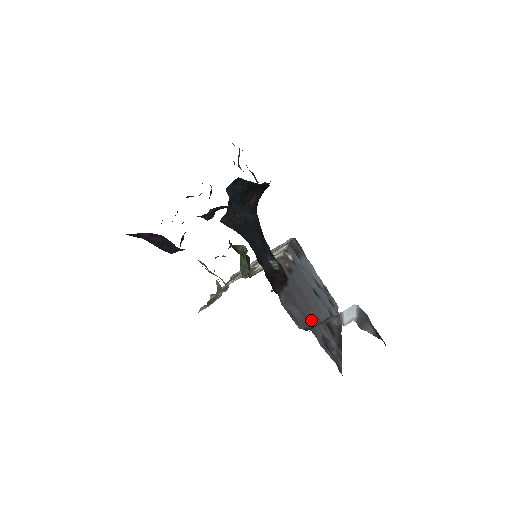
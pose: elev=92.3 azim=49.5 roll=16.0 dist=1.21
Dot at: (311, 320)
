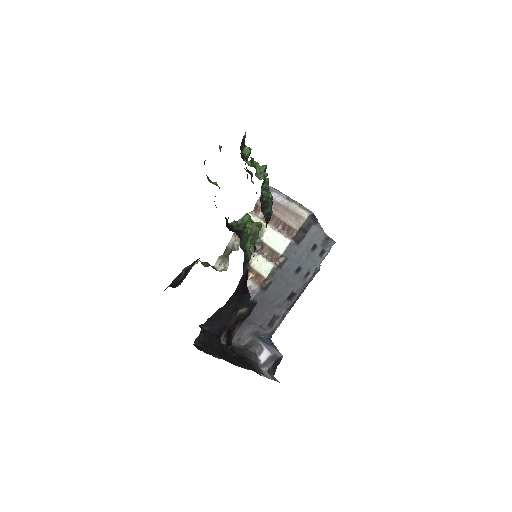
Dot at: (264, 318)
